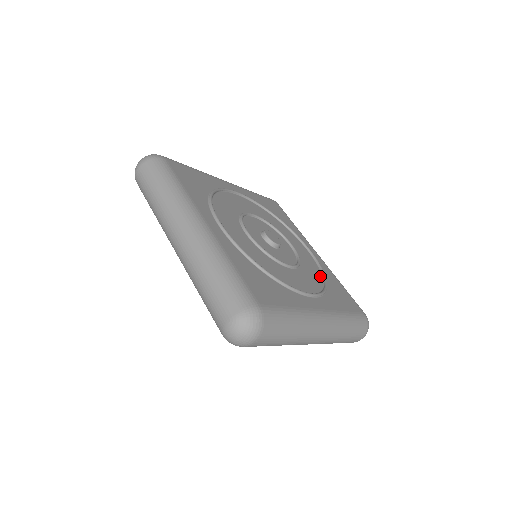
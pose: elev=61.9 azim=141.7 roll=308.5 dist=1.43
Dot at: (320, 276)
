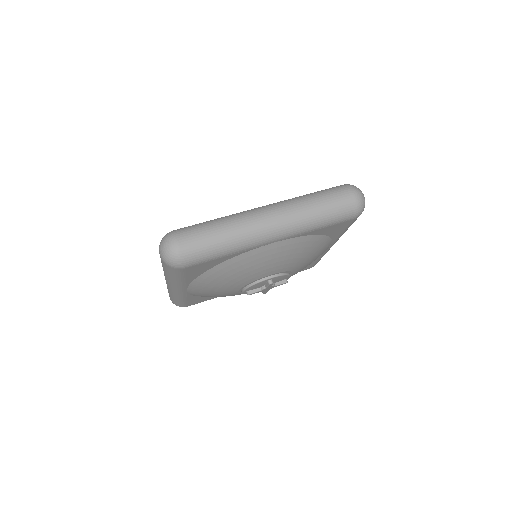
Dot at: occluded
